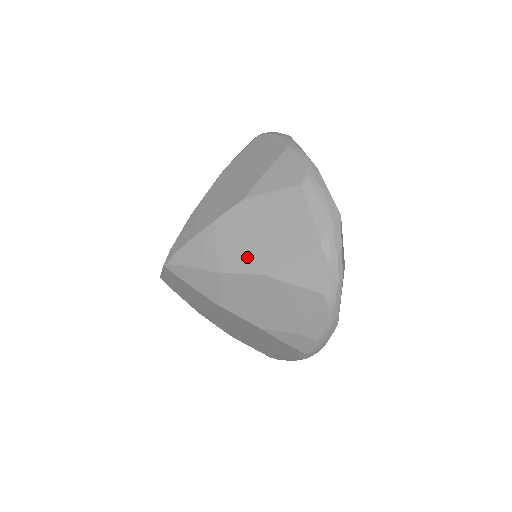
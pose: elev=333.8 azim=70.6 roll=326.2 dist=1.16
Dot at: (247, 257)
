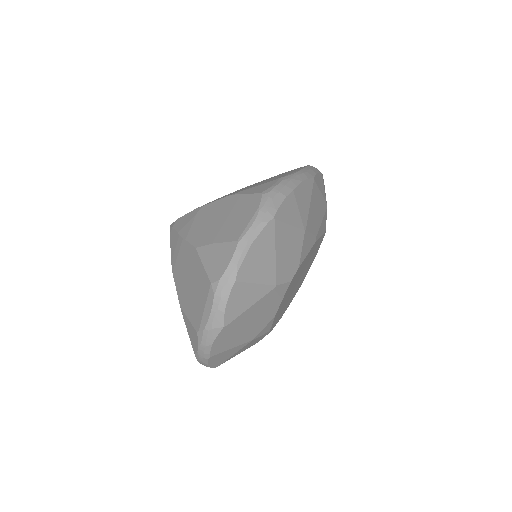
Dot at: (181, 284)
